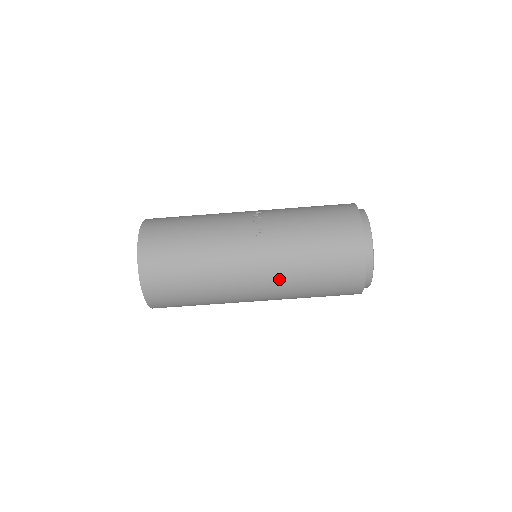
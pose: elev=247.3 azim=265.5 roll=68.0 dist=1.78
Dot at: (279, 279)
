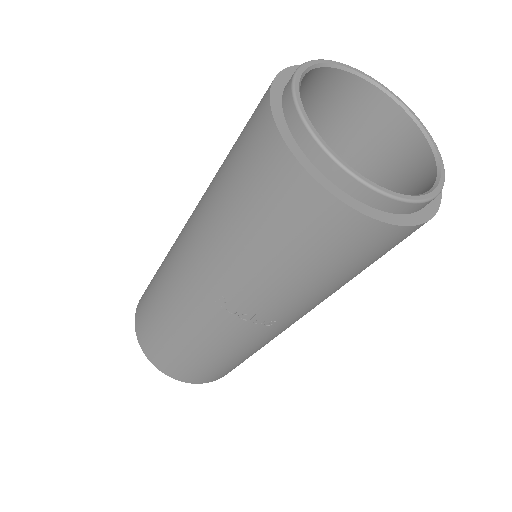
Dot at: occluded
